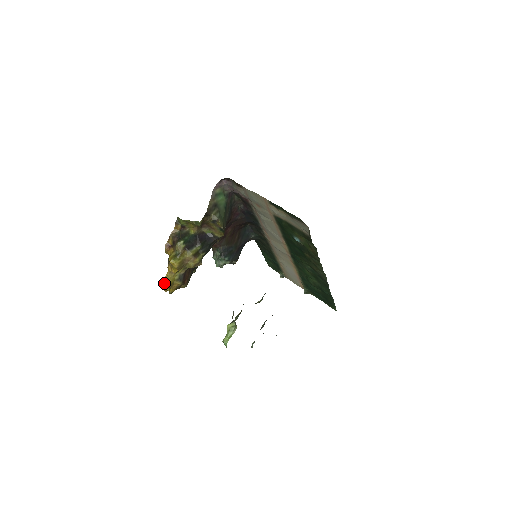
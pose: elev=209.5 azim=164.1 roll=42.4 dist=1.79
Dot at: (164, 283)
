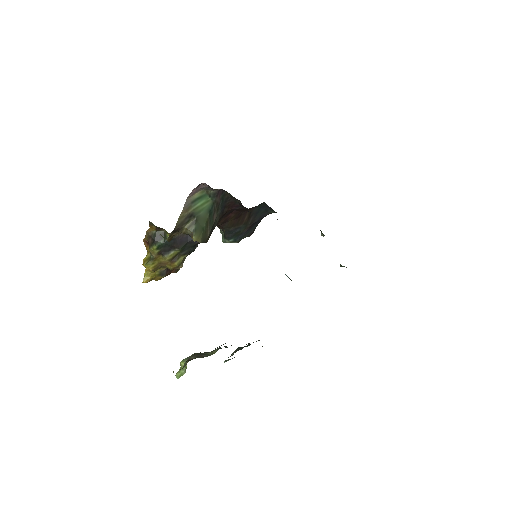
Dot at: (143, 278)
